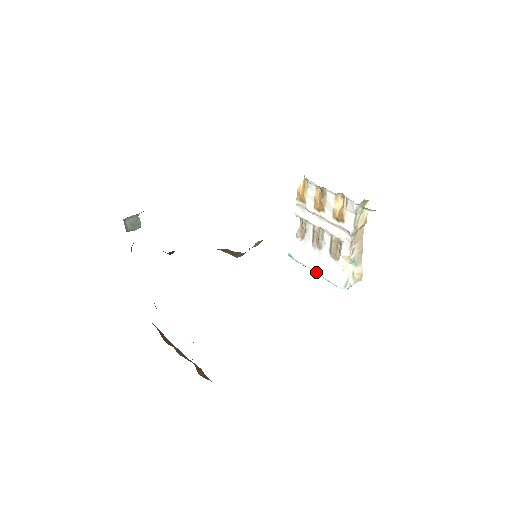
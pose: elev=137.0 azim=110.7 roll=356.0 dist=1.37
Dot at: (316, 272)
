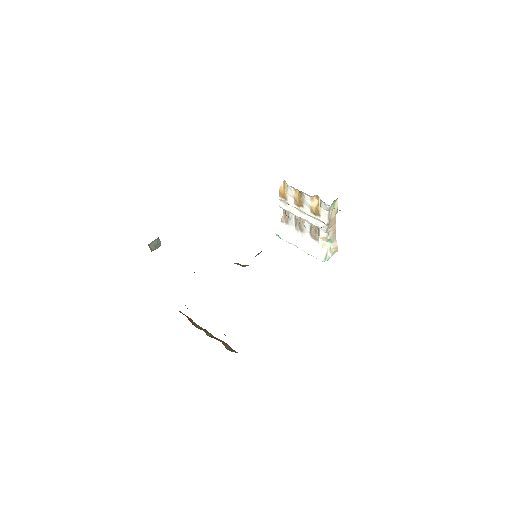
Dot at: (301, 249)
